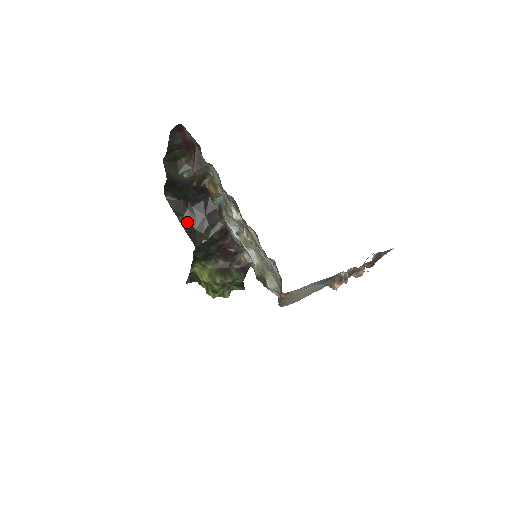
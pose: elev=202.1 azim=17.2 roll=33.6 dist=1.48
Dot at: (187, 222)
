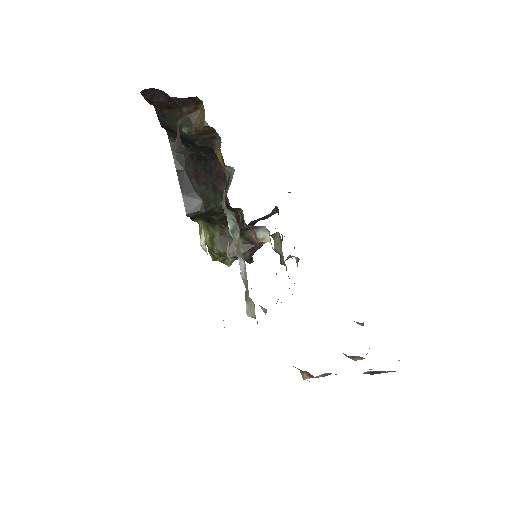
Dot at: (187, 180)
